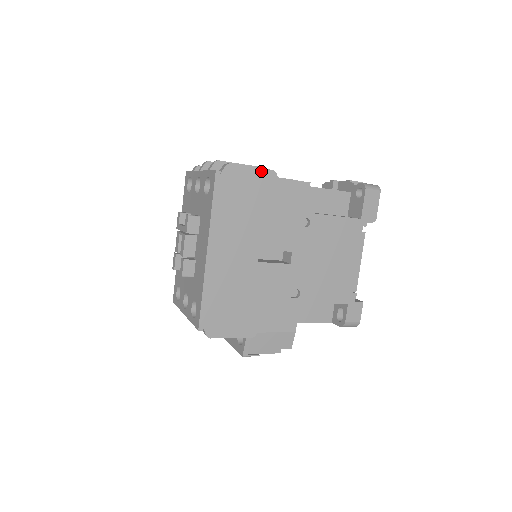
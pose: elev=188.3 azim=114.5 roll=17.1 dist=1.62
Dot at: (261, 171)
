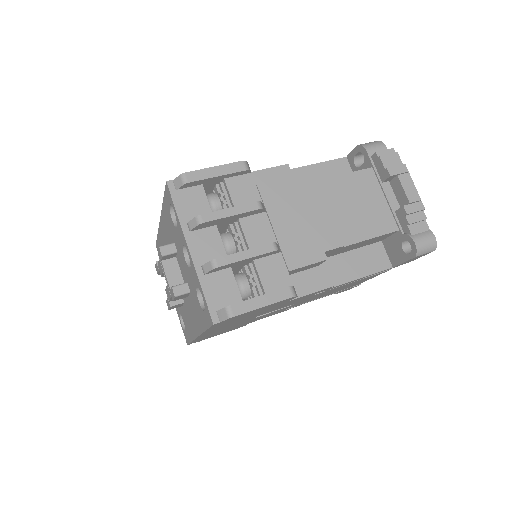
Dot at: (276, 303)
